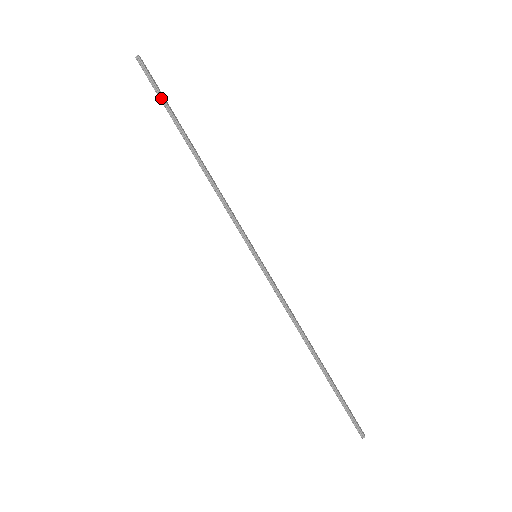
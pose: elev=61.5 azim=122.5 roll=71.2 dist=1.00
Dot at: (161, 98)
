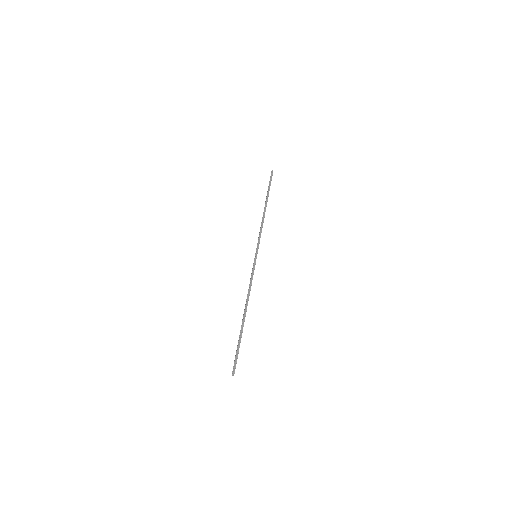
Dot at: (270, 185)
